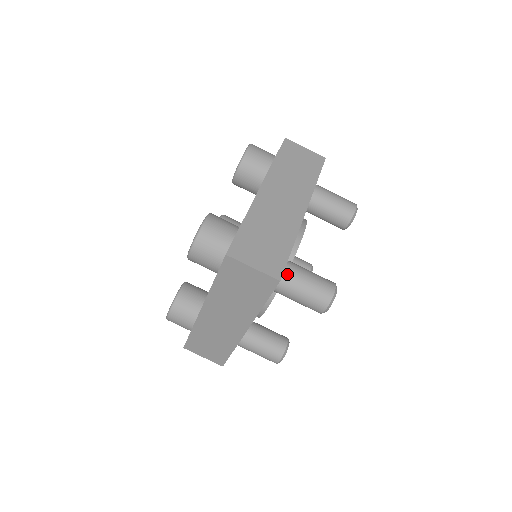
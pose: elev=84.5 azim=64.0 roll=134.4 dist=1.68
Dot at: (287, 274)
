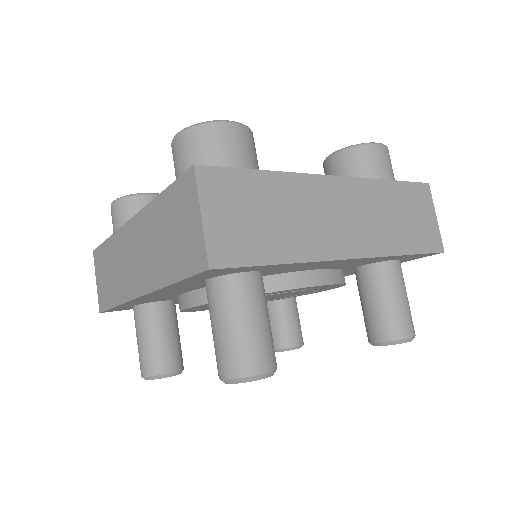
Dot at: (238, 285)
